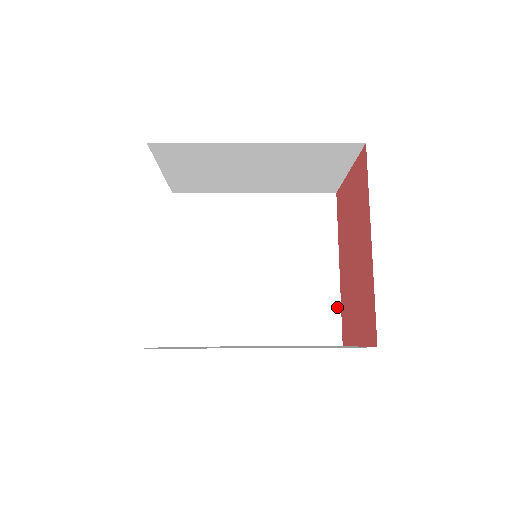
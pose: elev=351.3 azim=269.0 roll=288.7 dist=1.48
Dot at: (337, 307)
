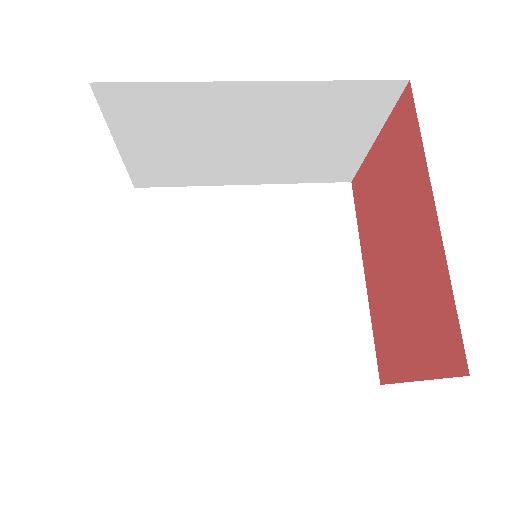
Dot at: (367, 331)
